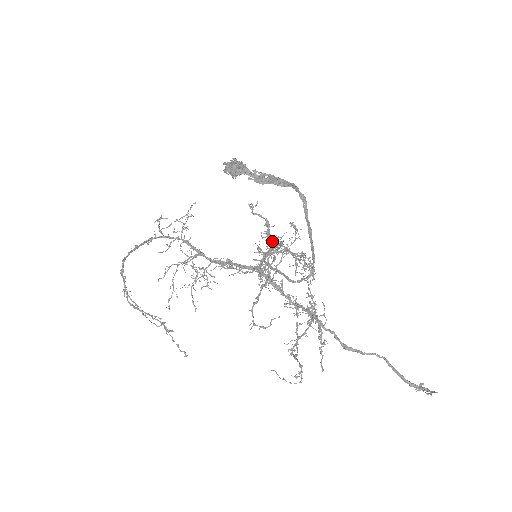
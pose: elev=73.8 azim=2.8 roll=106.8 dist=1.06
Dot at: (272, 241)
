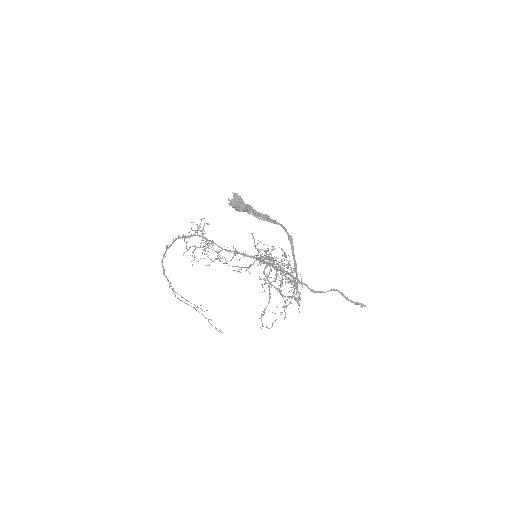
Dot at: (269, 260)
